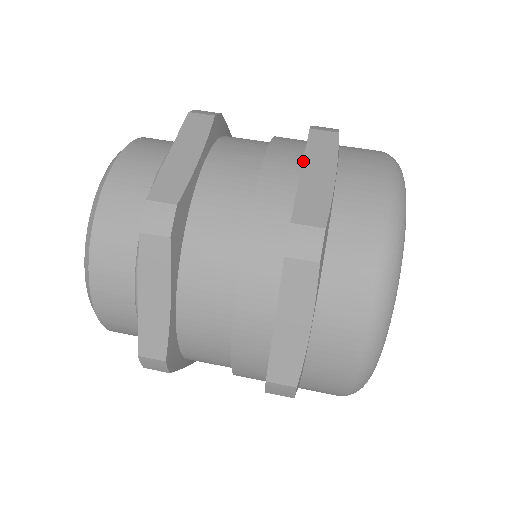
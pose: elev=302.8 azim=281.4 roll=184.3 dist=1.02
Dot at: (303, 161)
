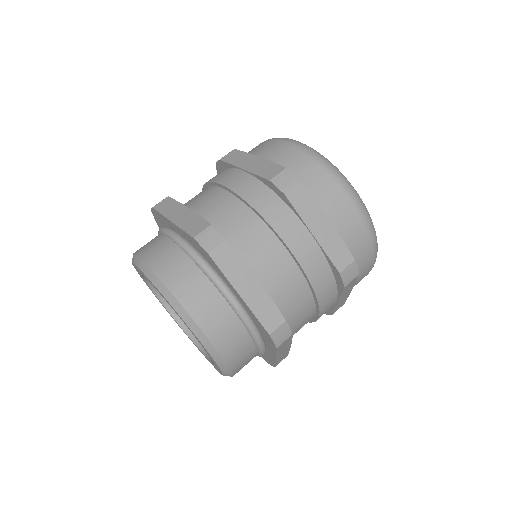
Dot at: (307, 226)
